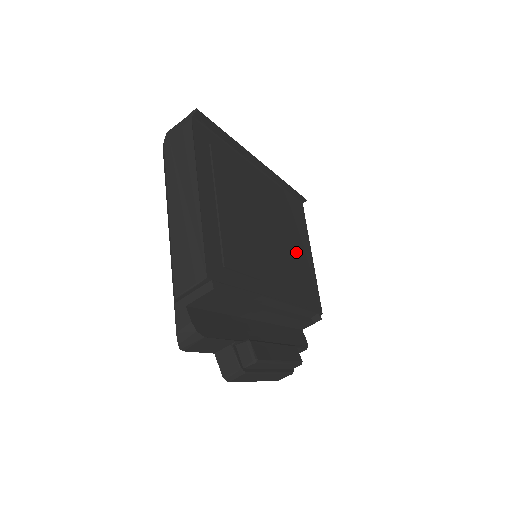
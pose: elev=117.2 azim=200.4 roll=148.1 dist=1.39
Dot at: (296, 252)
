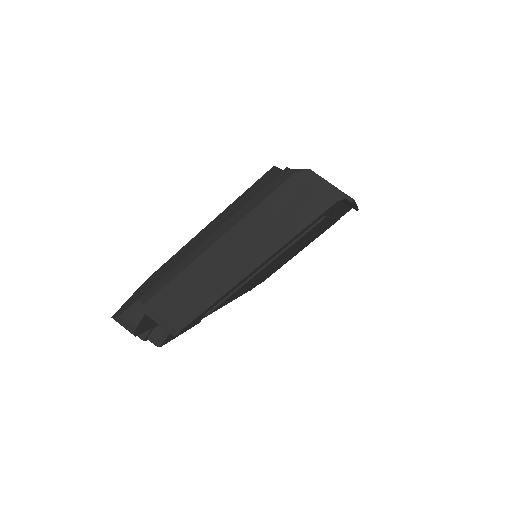
Dot at: (291, 257)
